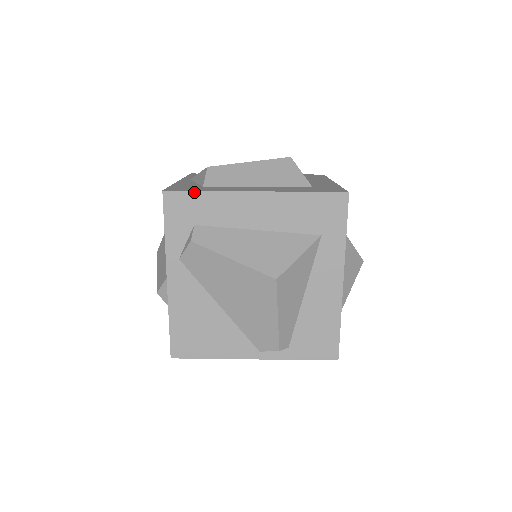
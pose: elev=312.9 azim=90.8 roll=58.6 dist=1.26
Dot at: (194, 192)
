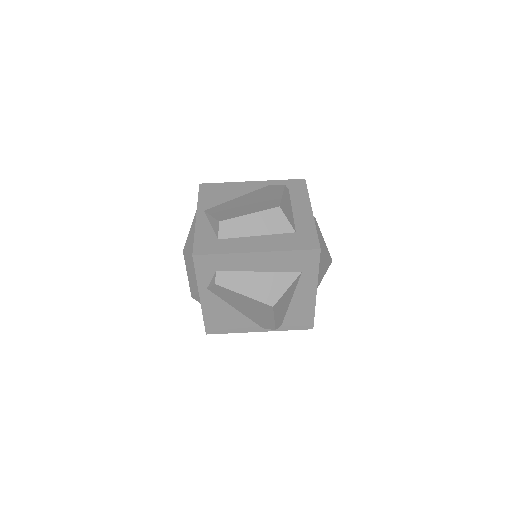
Dot at: (214, 255)
